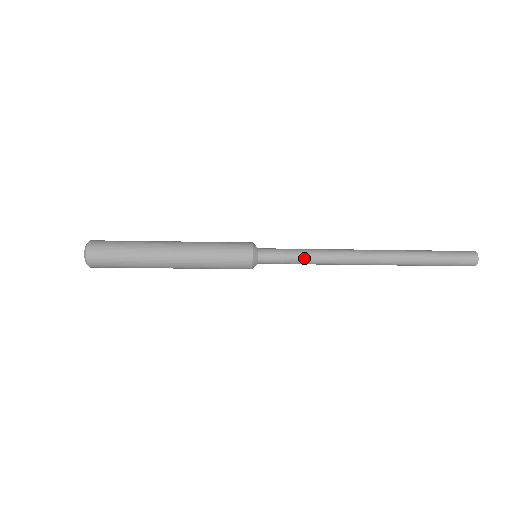
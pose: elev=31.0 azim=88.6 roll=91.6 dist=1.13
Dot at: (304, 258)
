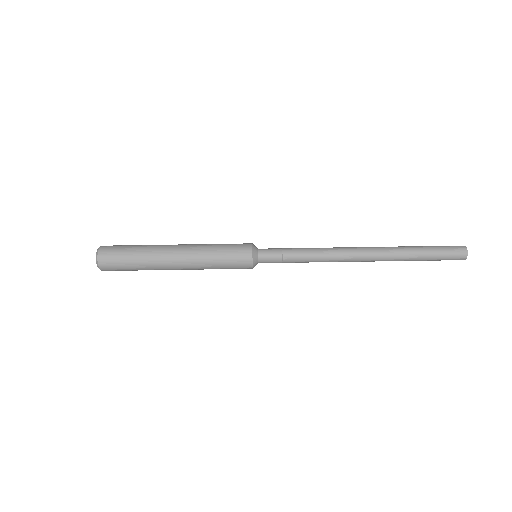
Dot at: (301, 251)
